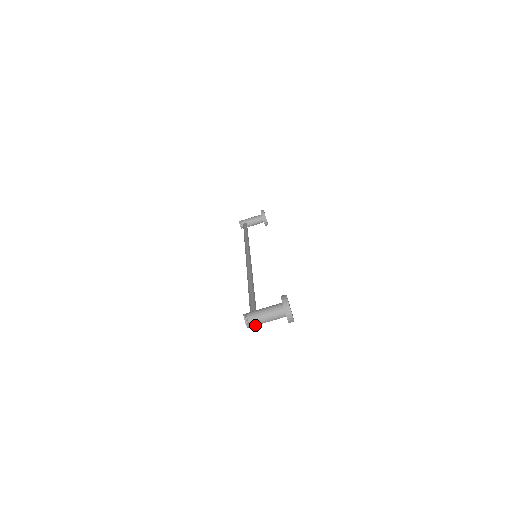
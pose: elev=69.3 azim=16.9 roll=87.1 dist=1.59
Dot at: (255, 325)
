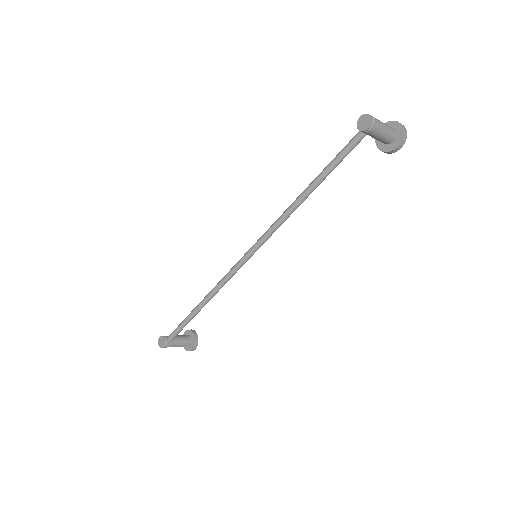
Dot at: (376, 125)
